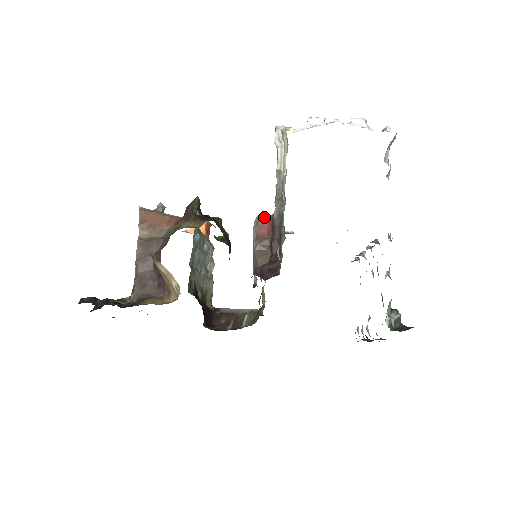
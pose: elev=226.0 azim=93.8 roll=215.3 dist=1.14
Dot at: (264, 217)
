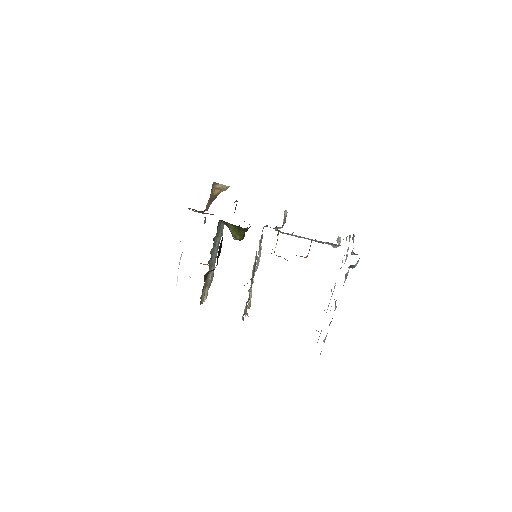
Dot at: occluded
